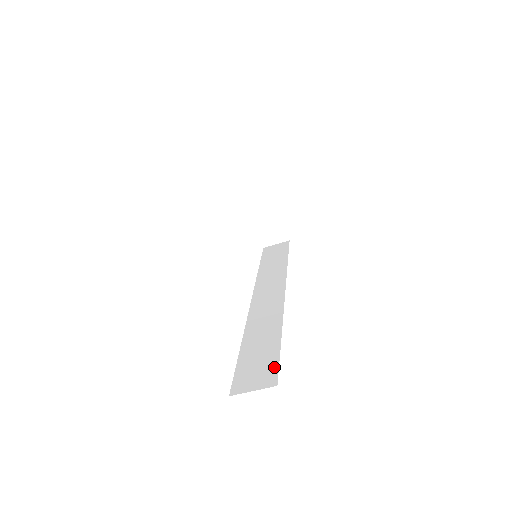
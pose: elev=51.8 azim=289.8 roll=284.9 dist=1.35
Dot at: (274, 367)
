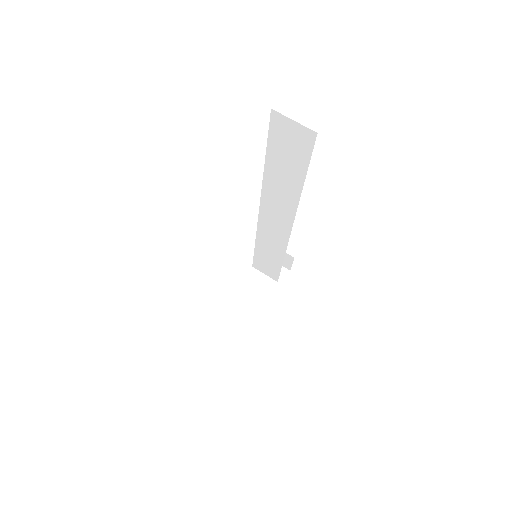
Dot at: occluded
